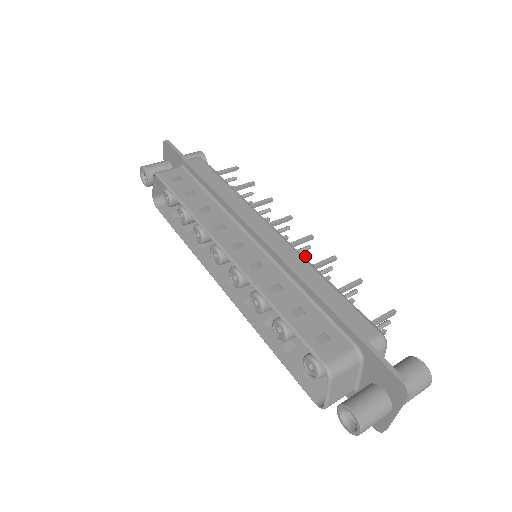
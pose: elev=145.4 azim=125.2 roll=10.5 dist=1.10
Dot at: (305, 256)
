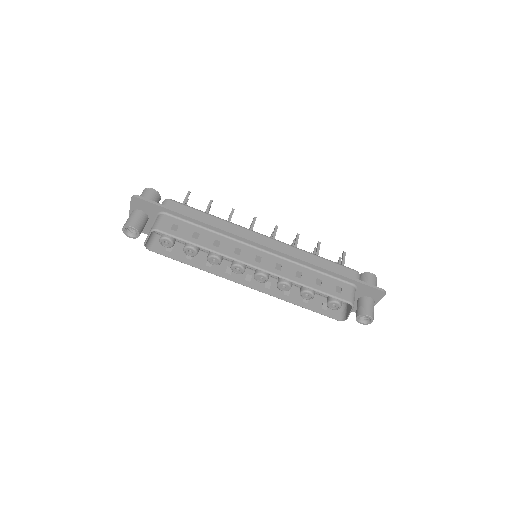
Dot at: occluded
